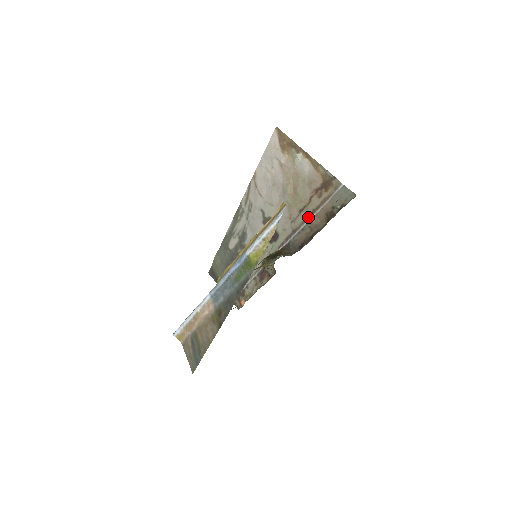
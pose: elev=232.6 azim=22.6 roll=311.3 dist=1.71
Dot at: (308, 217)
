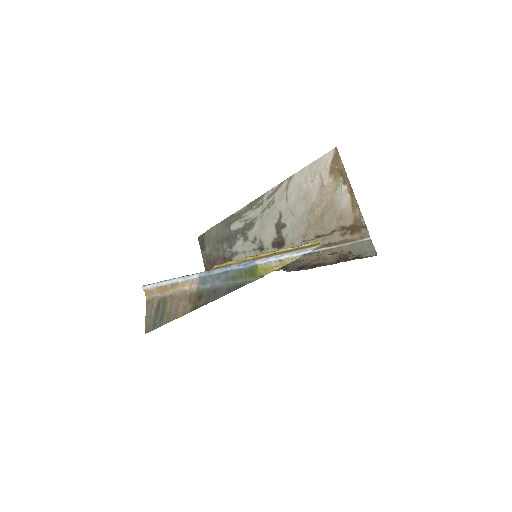
Dot at: (321, 246)
